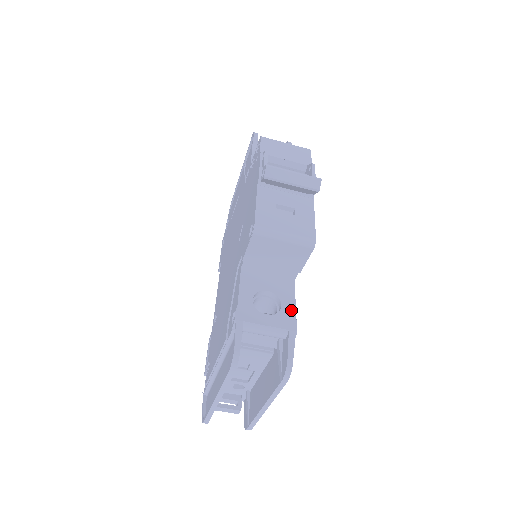
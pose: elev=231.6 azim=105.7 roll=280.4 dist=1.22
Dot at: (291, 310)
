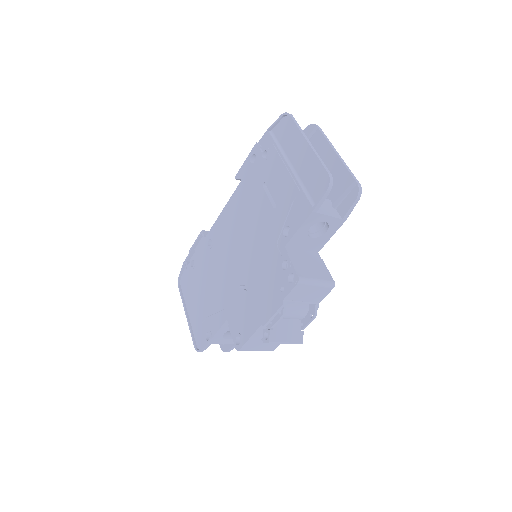
Dot at: occluded
